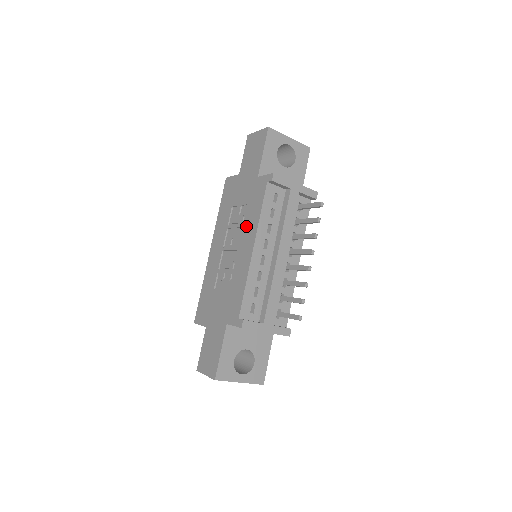
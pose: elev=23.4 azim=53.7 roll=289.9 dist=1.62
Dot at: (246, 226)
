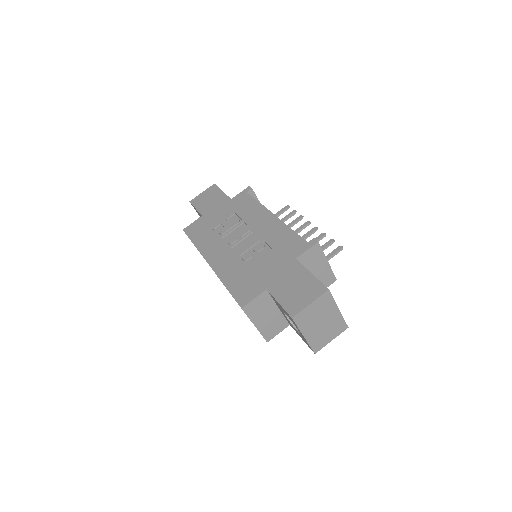
Dot at: (249, 217)
